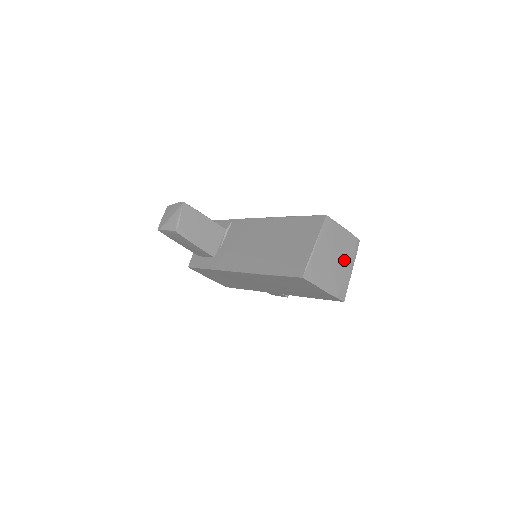
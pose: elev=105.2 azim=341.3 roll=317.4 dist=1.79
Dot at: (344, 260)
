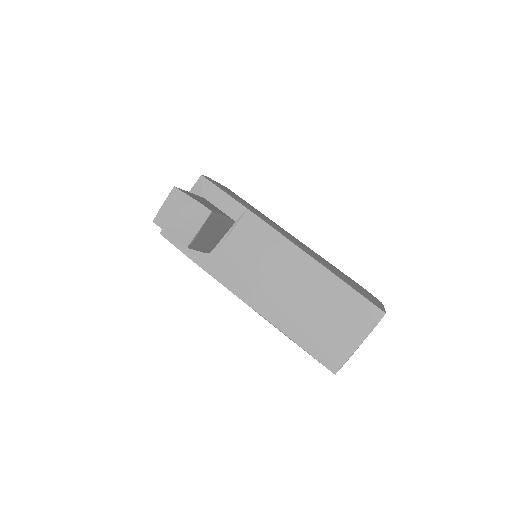
Dot at: occluded
